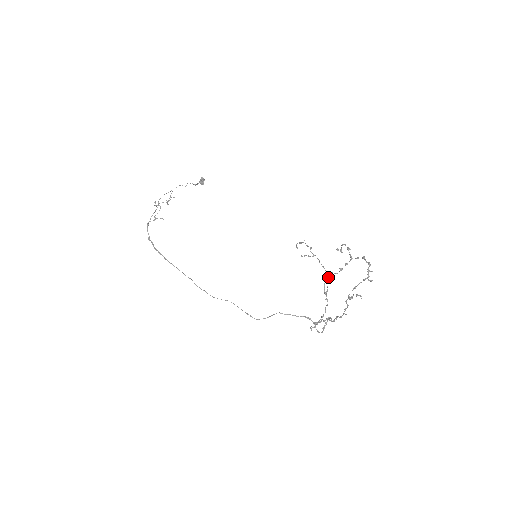
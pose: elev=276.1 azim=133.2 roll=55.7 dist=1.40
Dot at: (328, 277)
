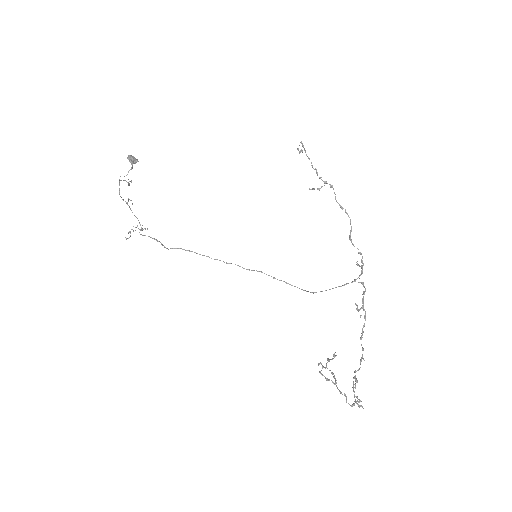
Dot at: occluded
